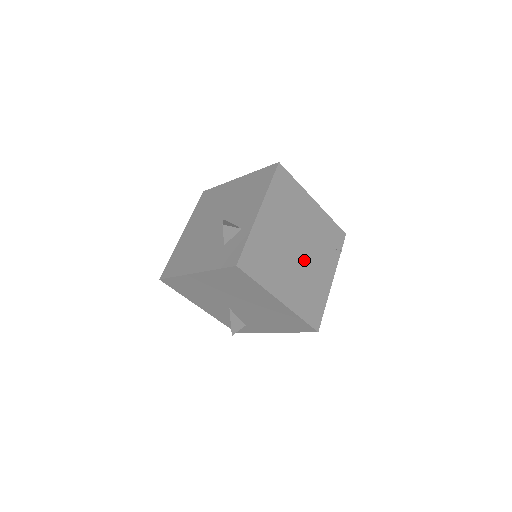
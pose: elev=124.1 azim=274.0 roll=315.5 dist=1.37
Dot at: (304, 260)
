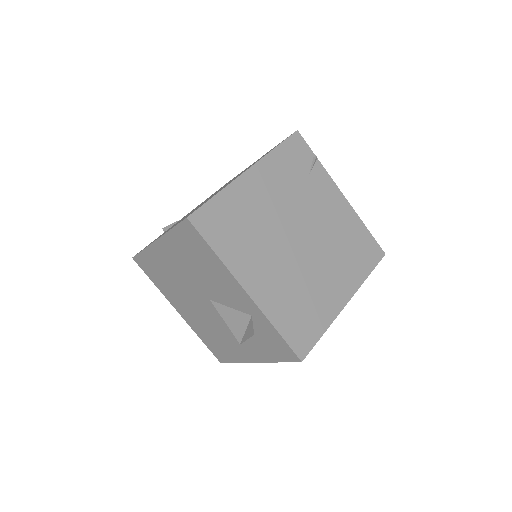
Dot at: (314, 236)
